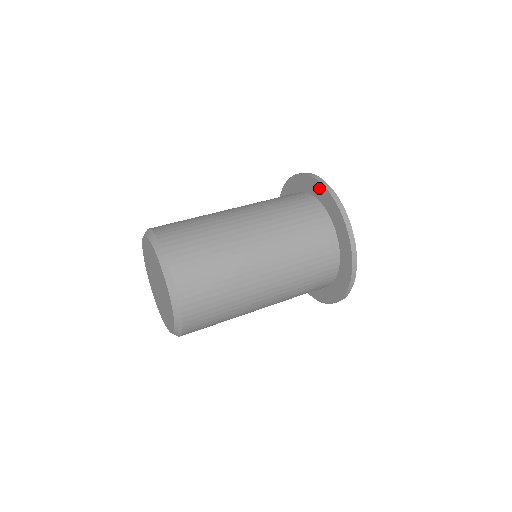
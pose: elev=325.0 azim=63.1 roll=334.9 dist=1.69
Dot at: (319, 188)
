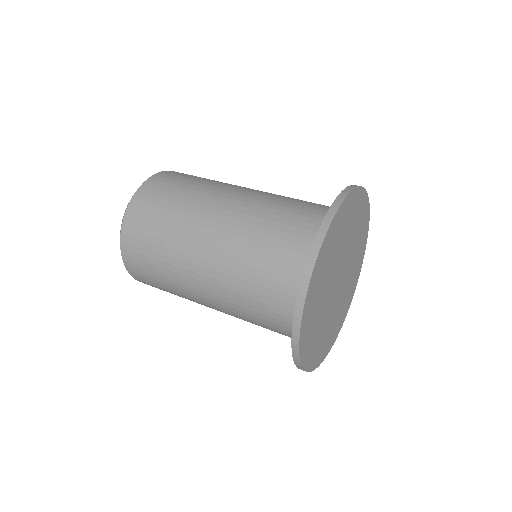
Dot at: occluded
